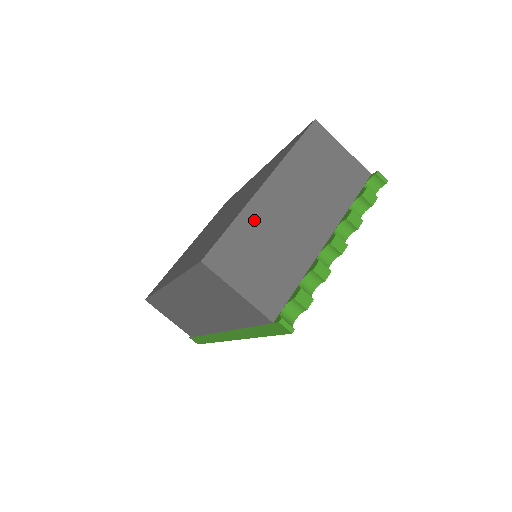
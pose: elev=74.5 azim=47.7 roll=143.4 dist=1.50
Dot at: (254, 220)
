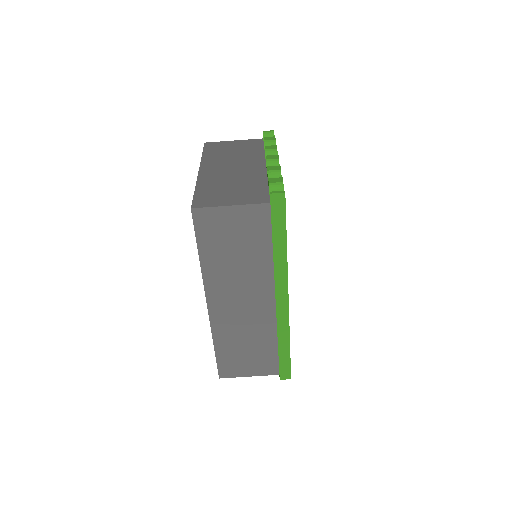
Dot at: (208, 182)
